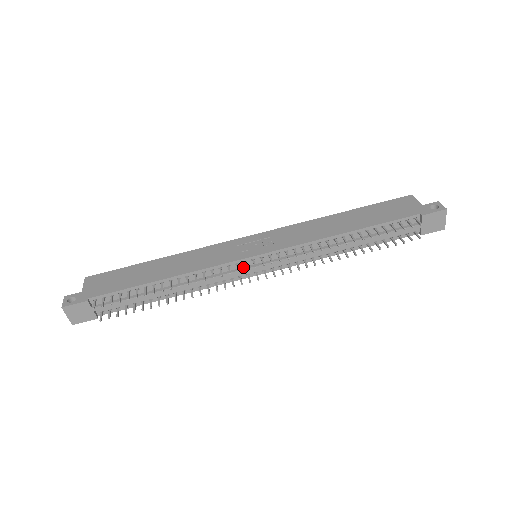
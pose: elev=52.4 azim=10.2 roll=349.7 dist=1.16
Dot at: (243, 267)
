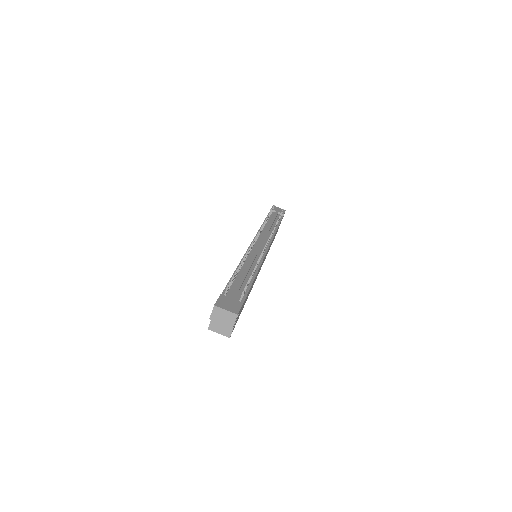
Dot at: occluded
